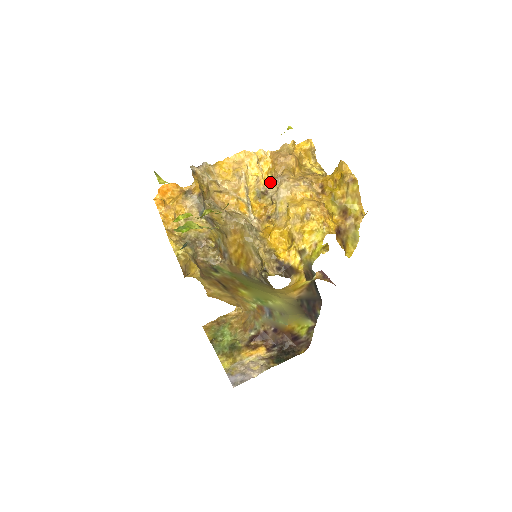
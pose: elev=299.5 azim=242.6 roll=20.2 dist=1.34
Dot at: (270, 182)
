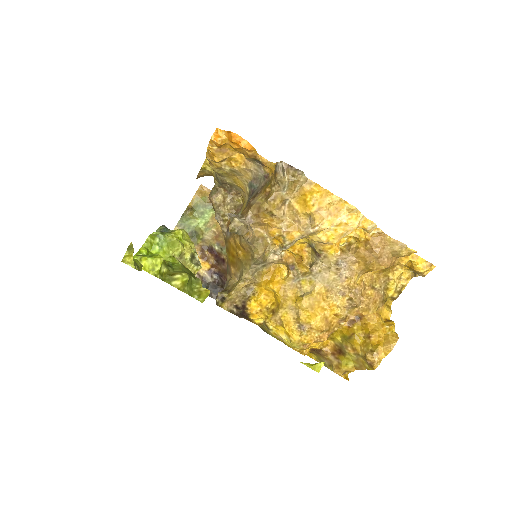
Dot at: (334, 254)
